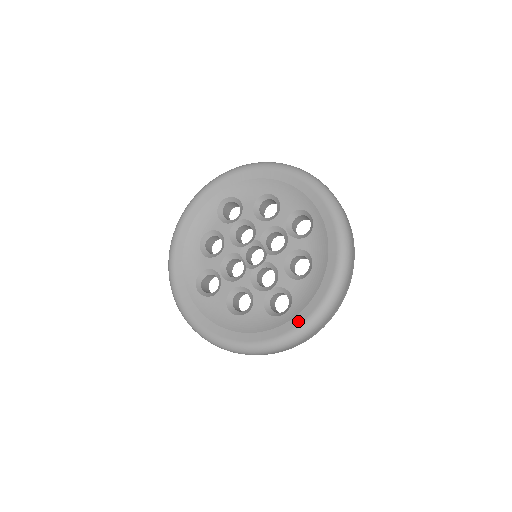
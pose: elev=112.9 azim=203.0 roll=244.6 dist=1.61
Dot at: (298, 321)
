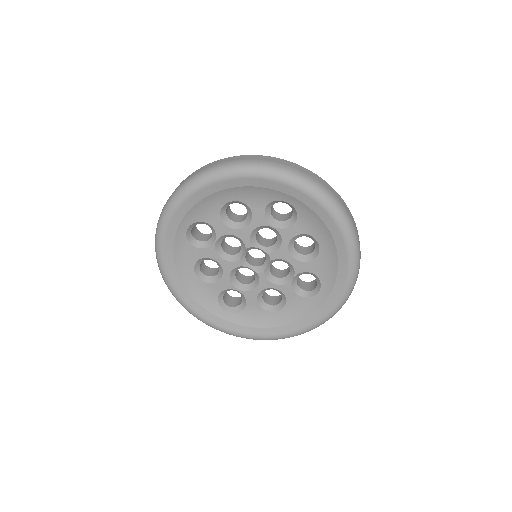
Dot at: (337, 294)
